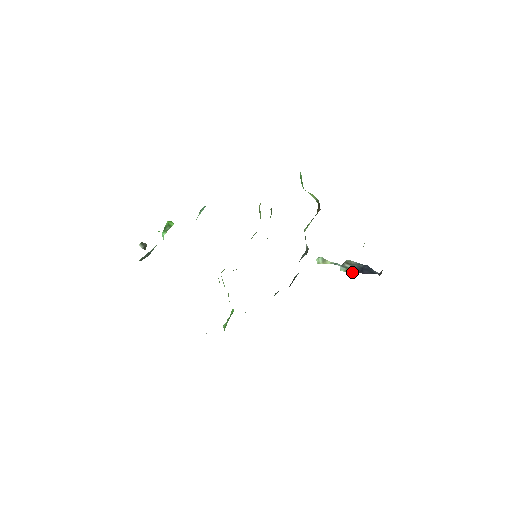
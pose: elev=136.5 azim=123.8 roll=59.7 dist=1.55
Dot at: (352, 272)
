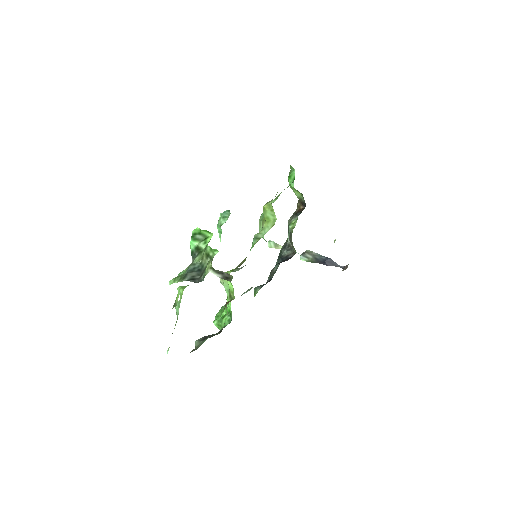
Dot at: (314, 262)
